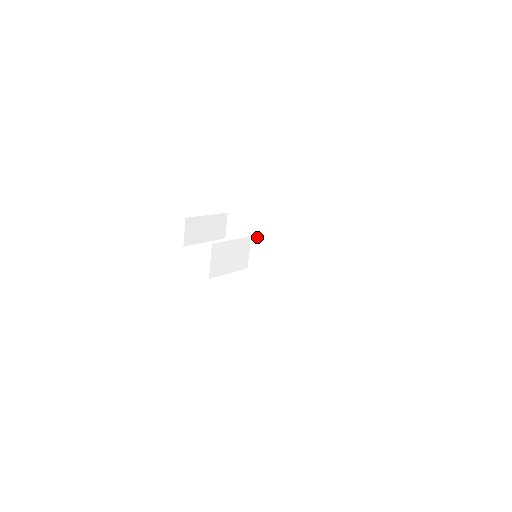
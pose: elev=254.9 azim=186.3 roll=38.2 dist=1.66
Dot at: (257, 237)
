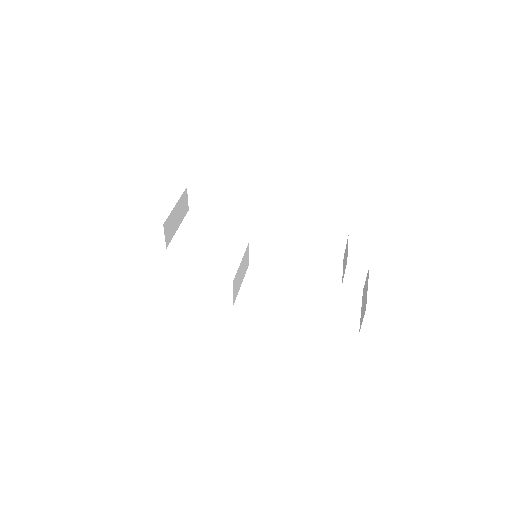
Dot at: (238, 221)
